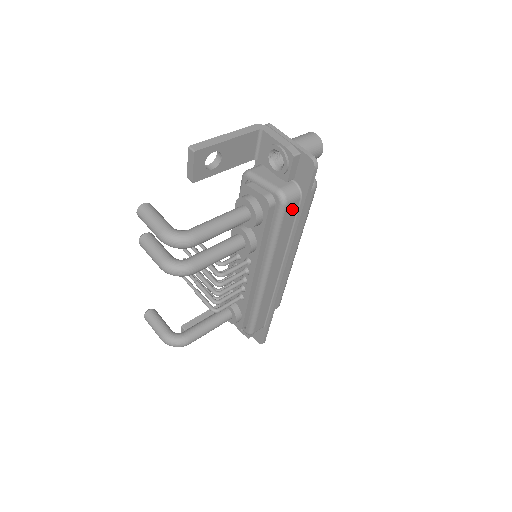
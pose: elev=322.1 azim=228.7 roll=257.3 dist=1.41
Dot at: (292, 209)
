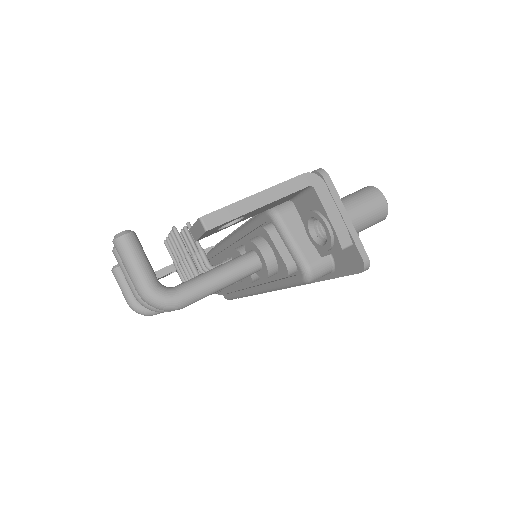
Dot at: occluded
